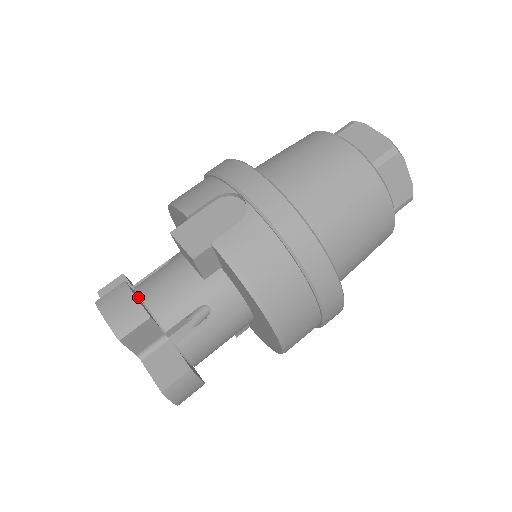
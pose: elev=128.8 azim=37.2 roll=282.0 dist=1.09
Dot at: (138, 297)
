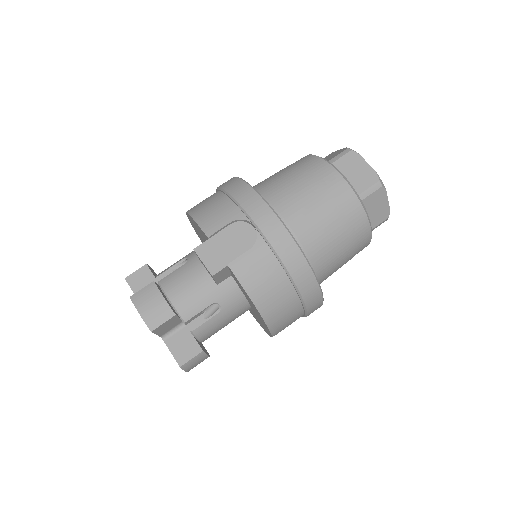
Dot at: (163, 292)
